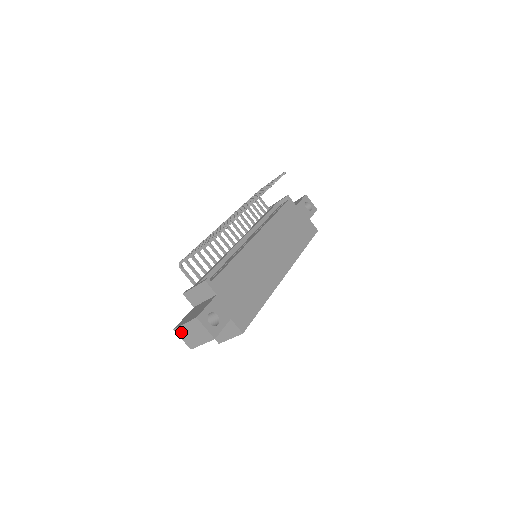
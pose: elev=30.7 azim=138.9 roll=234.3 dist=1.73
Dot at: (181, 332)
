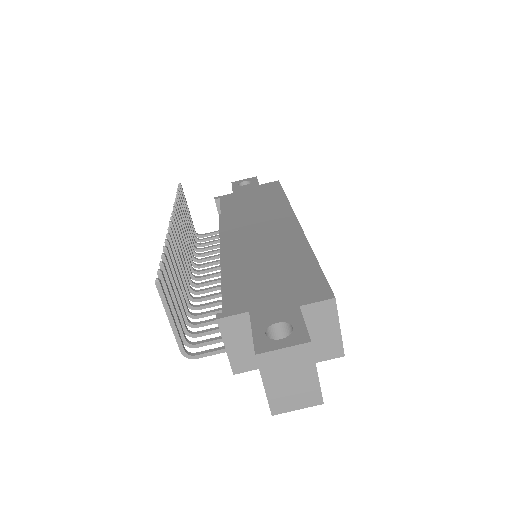
Dot at: (281, 403)
